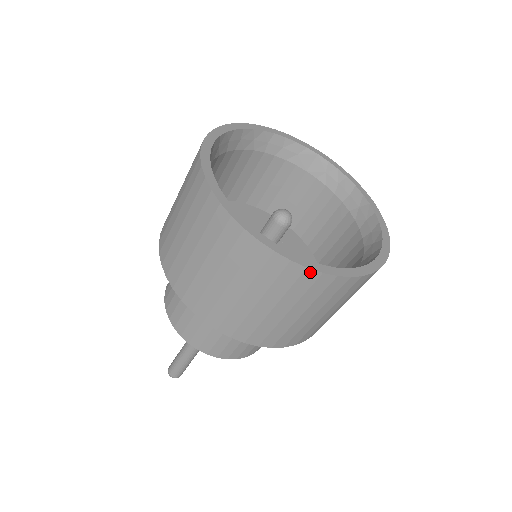
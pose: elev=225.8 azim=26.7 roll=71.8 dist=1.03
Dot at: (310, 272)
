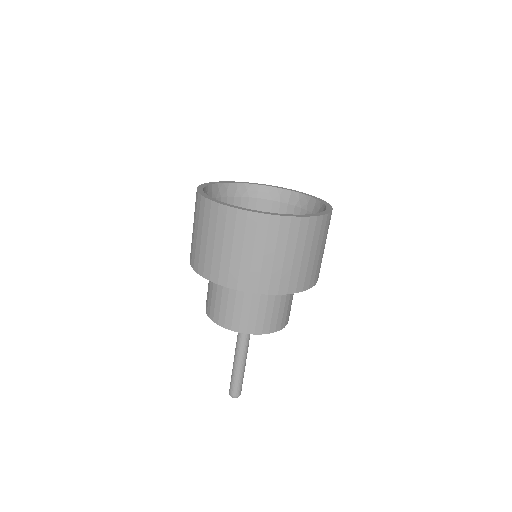
Dot at: (251, 214)
